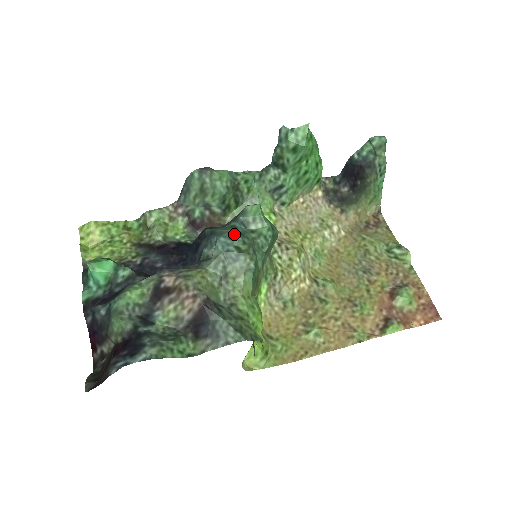
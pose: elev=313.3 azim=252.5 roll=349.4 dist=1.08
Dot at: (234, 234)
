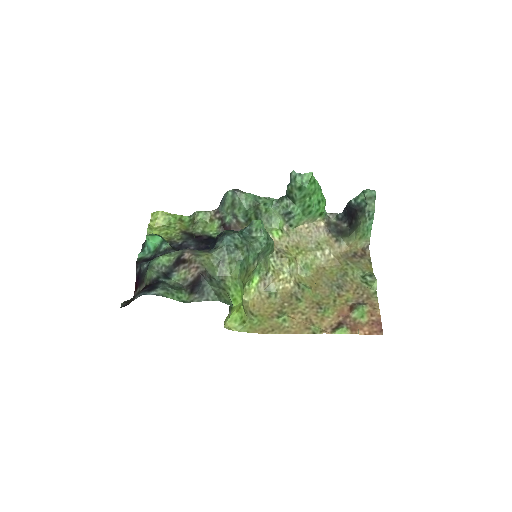
Dot at: (238, 236)
